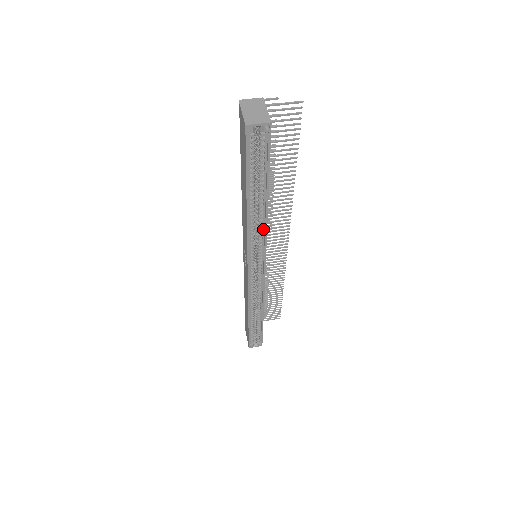
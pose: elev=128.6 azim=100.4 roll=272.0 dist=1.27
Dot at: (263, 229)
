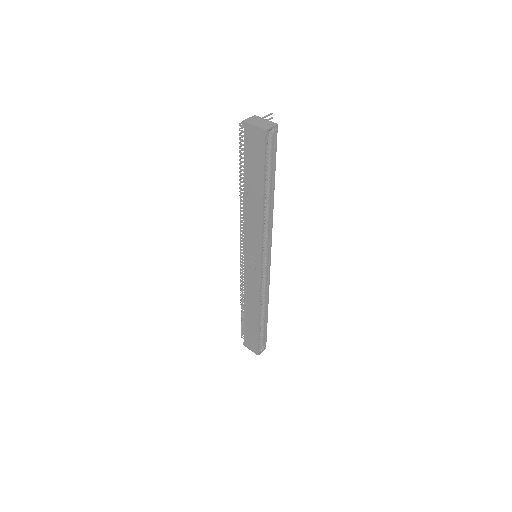
Dot at: (269, 221)
